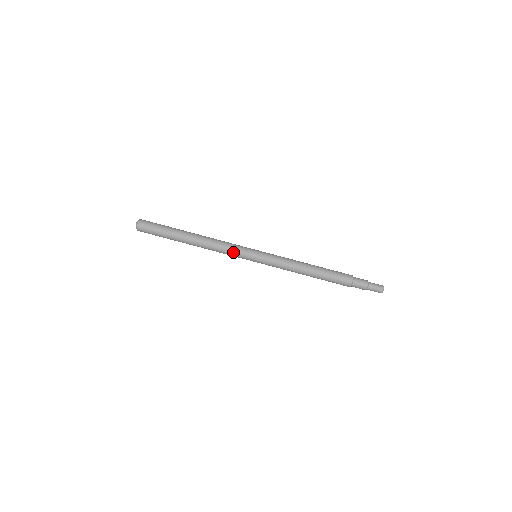
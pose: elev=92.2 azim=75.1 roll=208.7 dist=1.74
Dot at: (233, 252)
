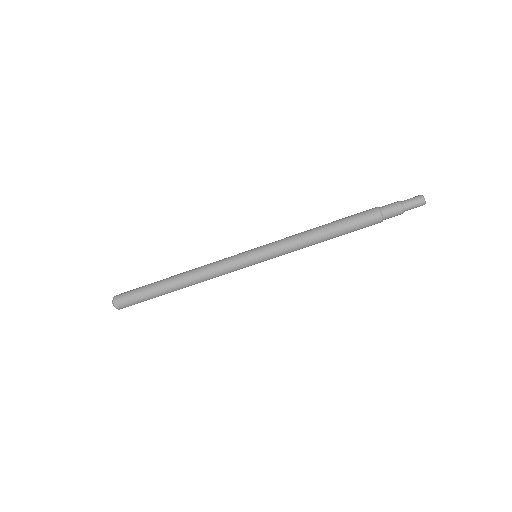
Dot at: (229, 271)
